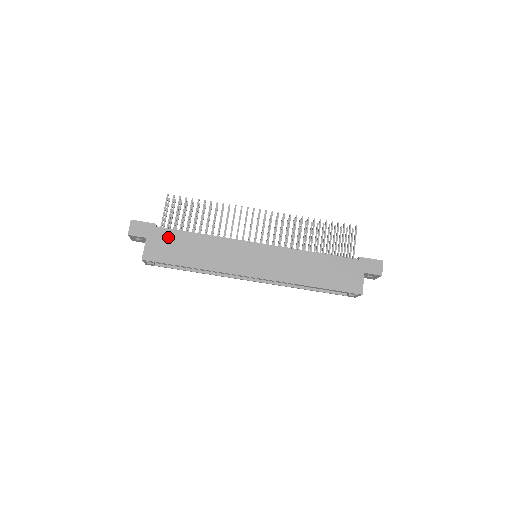
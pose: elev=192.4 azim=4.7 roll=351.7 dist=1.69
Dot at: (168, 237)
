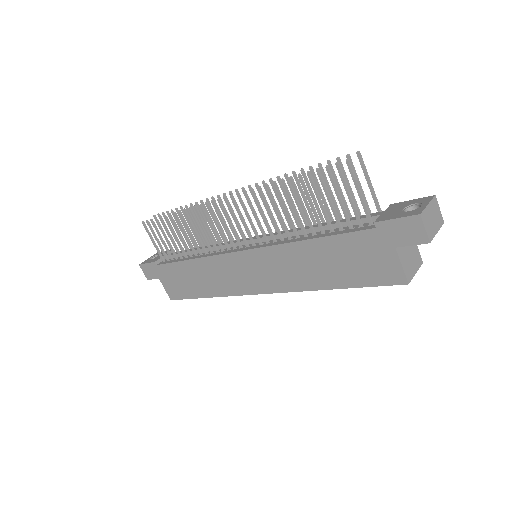
Dot at: (170, 272)
